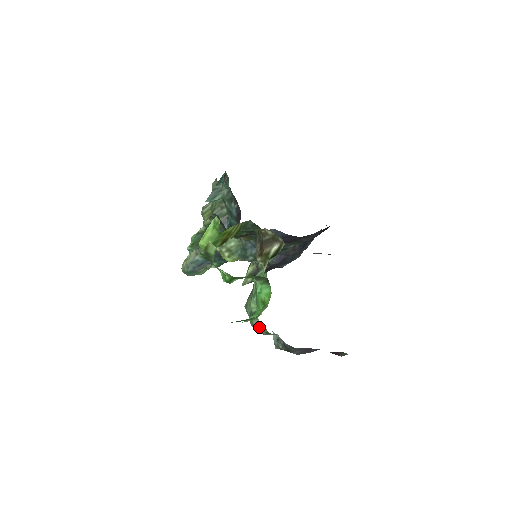
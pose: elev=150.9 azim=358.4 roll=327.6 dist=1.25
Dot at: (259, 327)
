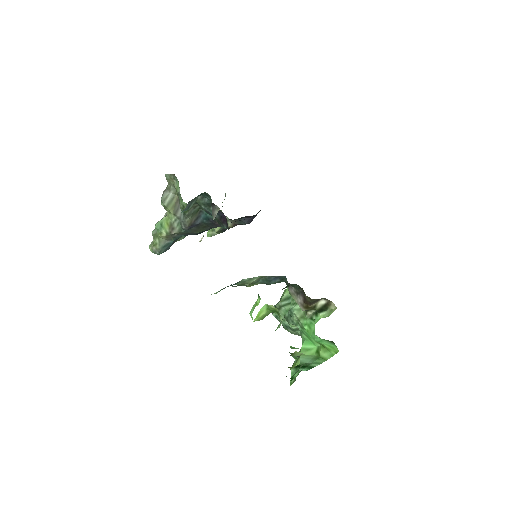
Dot at: (297, 334)
